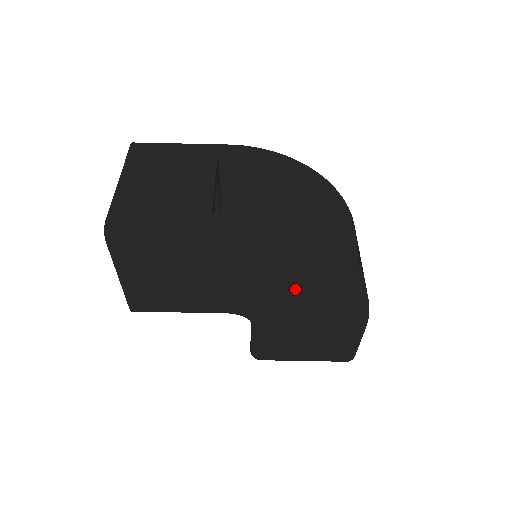
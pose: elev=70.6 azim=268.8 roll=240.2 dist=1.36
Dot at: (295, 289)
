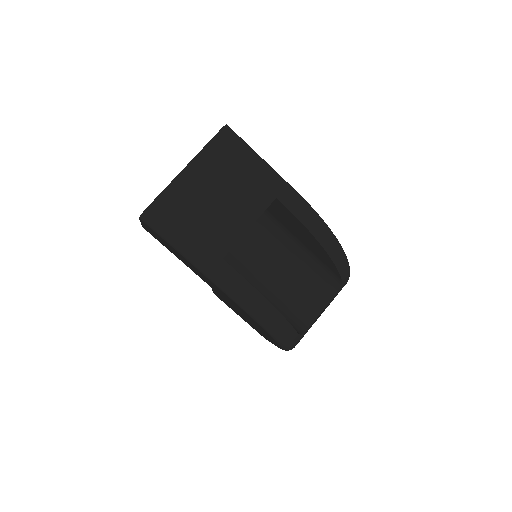
Dot at: occluded
